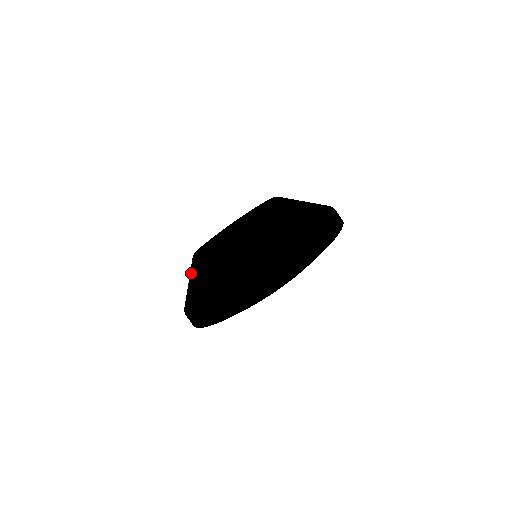
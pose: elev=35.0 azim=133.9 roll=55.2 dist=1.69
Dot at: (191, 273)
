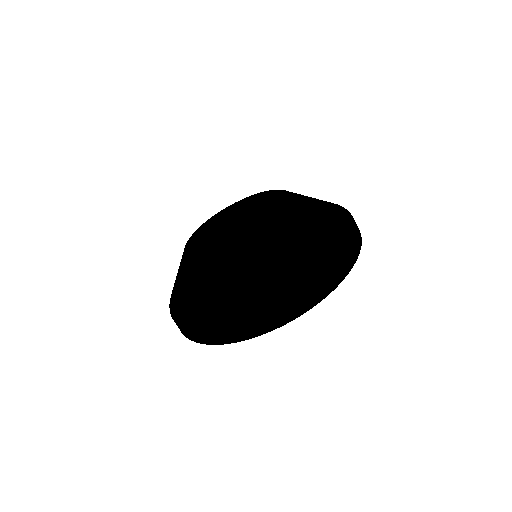
Dot at: occluded
